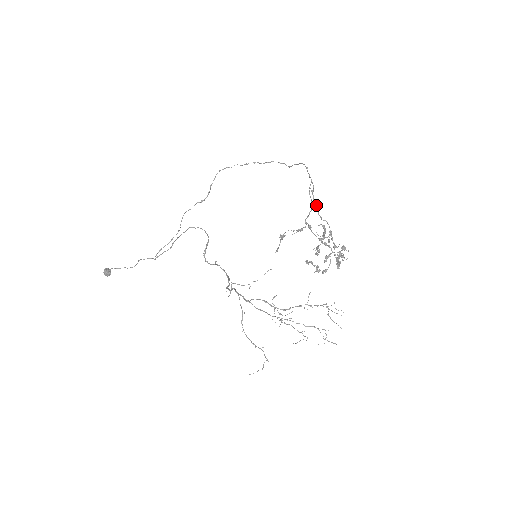
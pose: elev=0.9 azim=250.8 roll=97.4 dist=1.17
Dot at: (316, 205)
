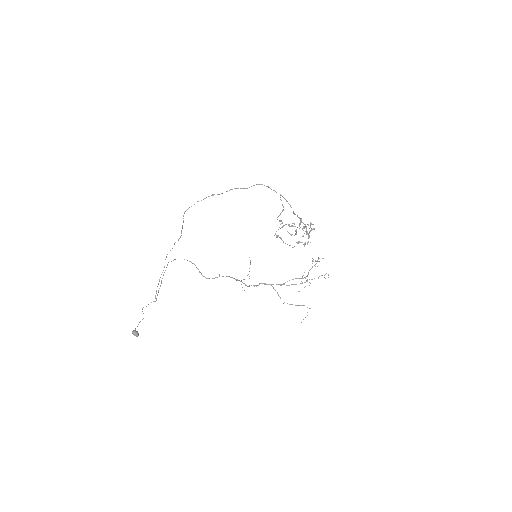
Dot at: occluded
